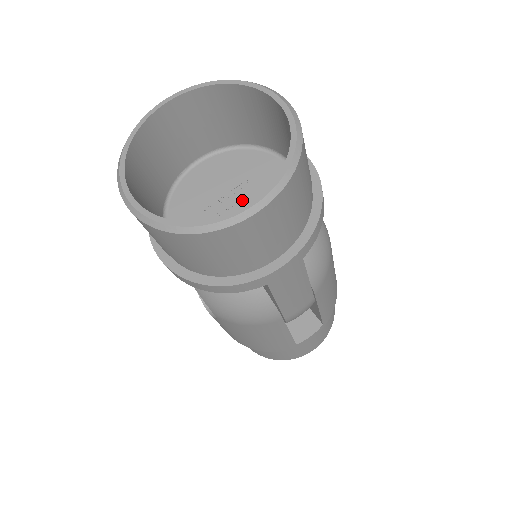
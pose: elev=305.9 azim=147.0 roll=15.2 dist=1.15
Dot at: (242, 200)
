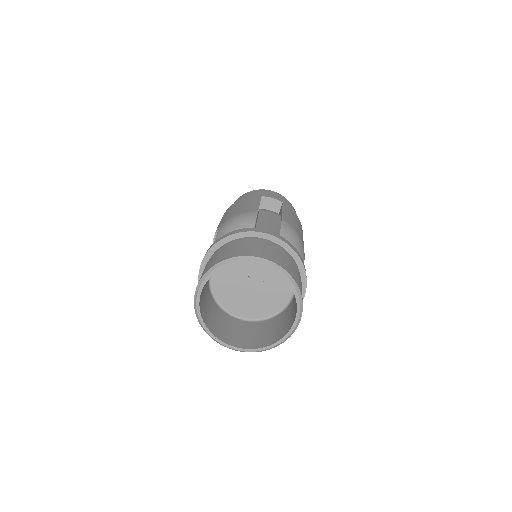
Dot at: (257, 287)
